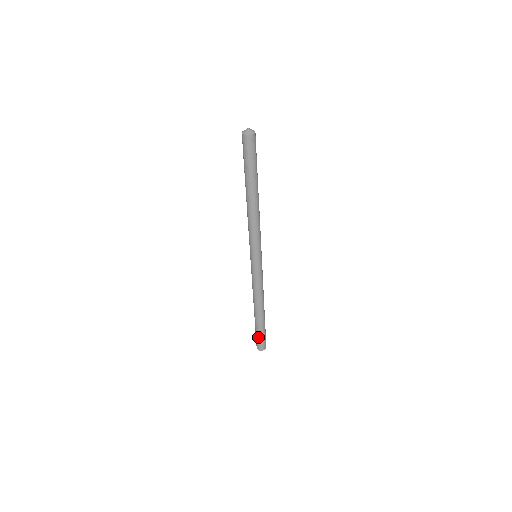
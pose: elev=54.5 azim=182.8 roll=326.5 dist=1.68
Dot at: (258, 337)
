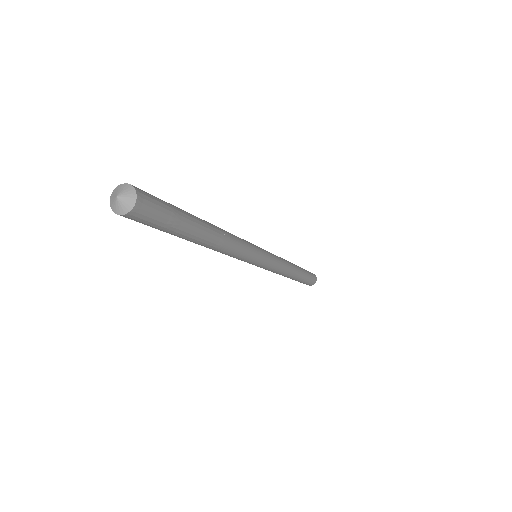
Dot at: occluded
